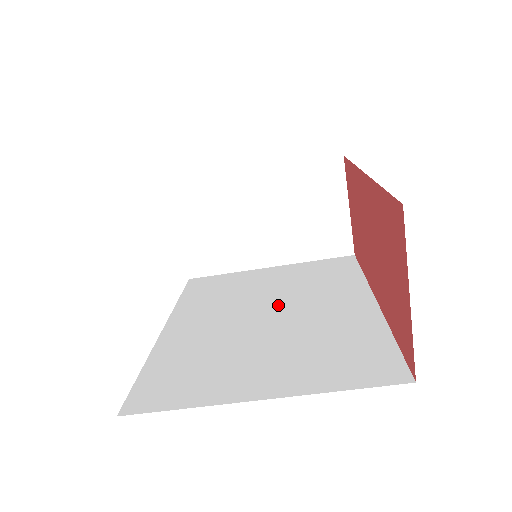
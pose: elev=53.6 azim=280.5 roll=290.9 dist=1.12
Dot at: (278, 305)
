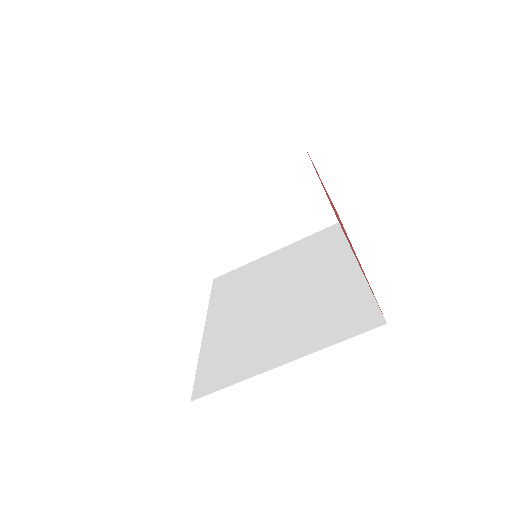
Dot at: (285, 285)
